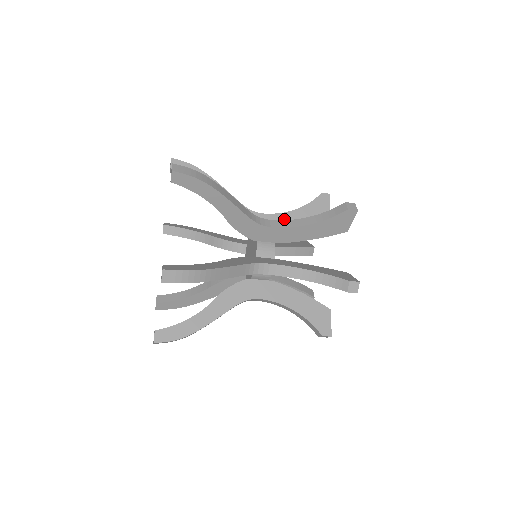
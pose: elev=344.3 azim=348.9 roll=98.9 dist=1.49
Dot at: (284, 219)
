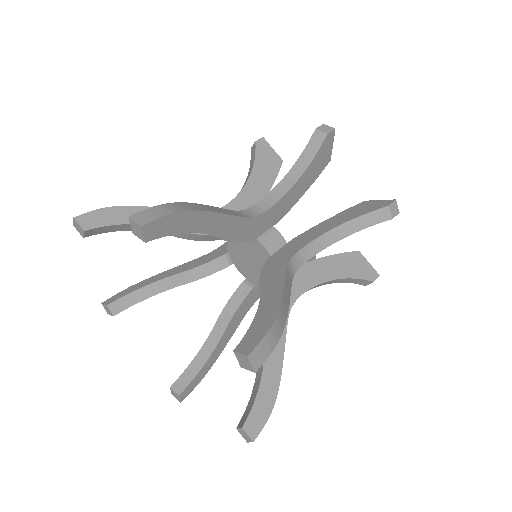
Dot at: (248, 195)
